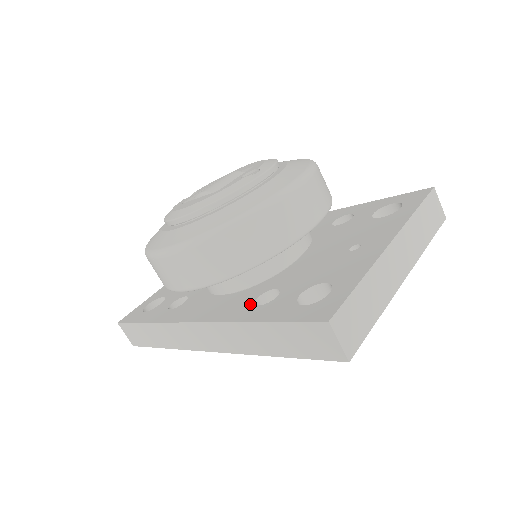
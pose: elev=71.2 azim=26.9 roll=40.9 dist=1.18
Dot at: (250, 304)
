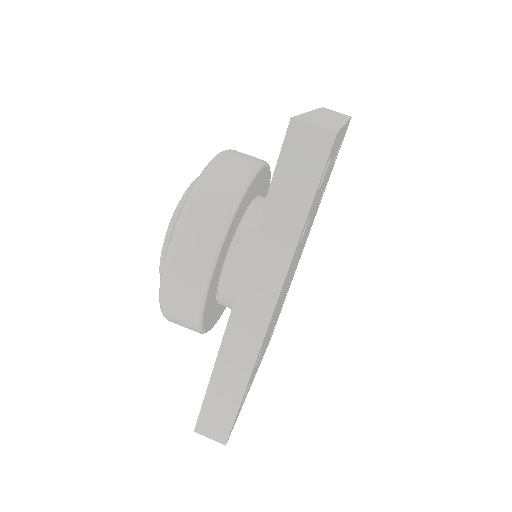
Dot at: occluded
